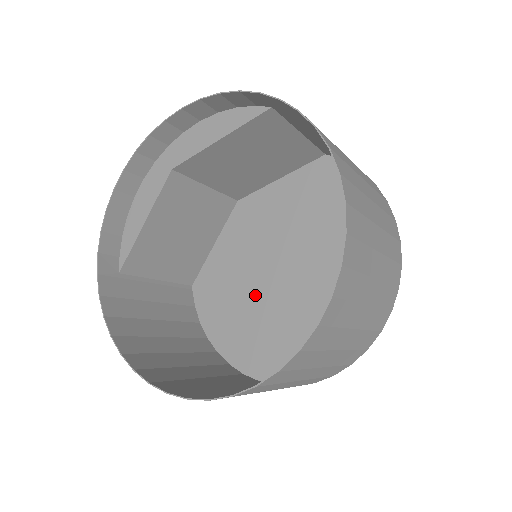
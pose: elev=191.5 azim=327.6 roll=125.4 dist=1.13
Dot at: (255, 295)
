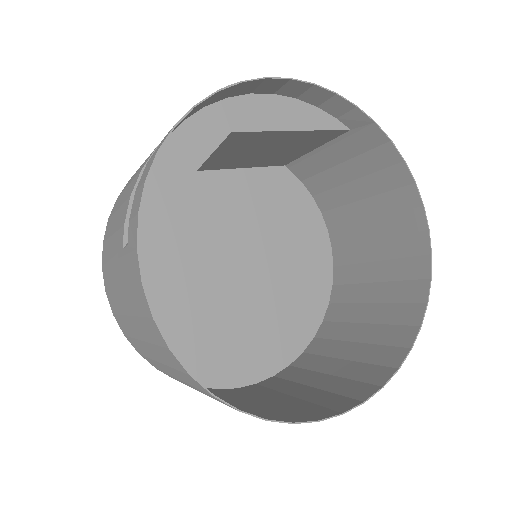
Dot at: (199, 289)
